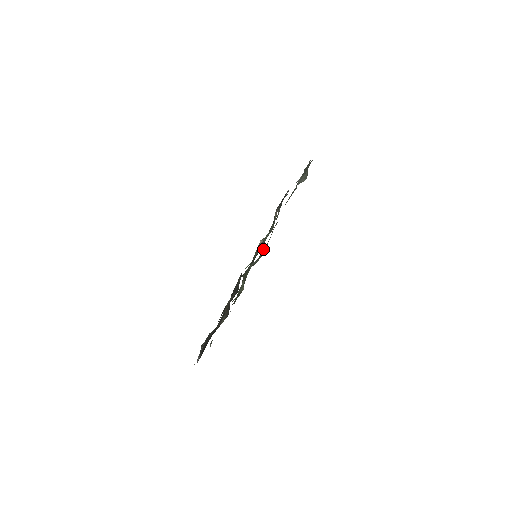
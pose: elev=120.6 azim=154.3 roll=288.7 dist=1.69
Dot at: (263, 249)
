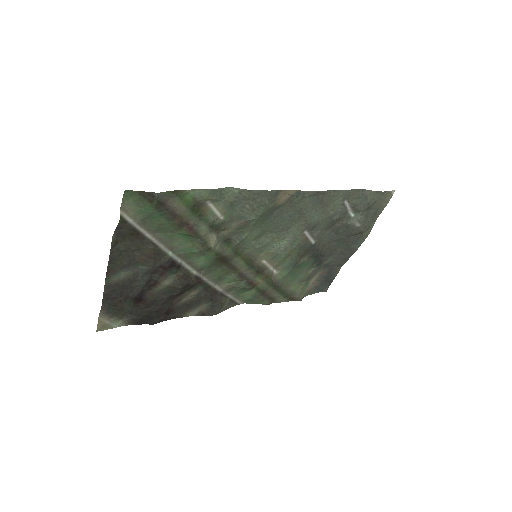
Dot at: (260, 198)
